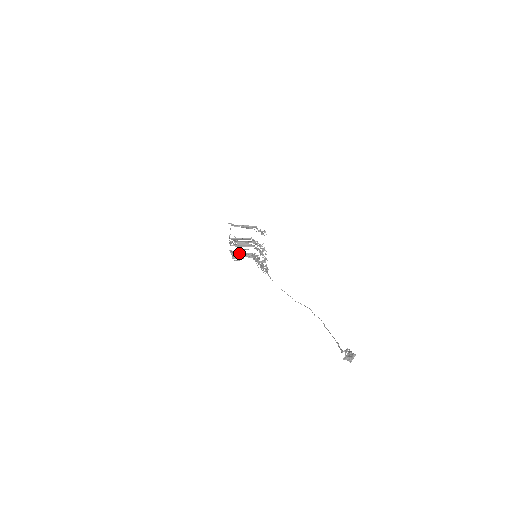
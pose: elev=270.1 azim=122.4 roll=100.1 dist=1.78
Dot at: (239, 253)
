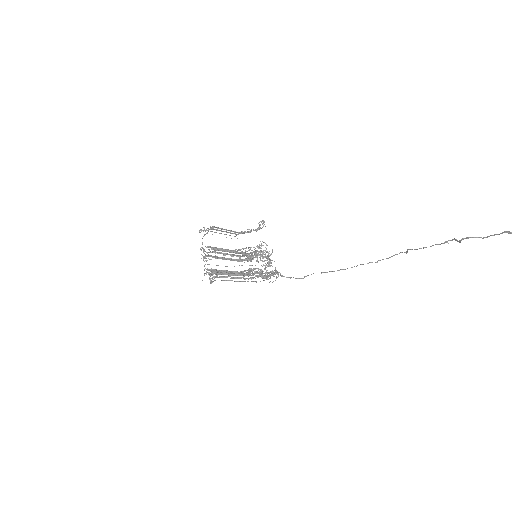
Dot at: (221, 270)
